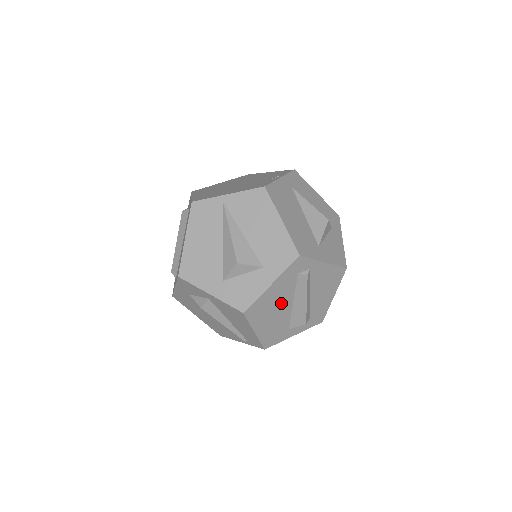
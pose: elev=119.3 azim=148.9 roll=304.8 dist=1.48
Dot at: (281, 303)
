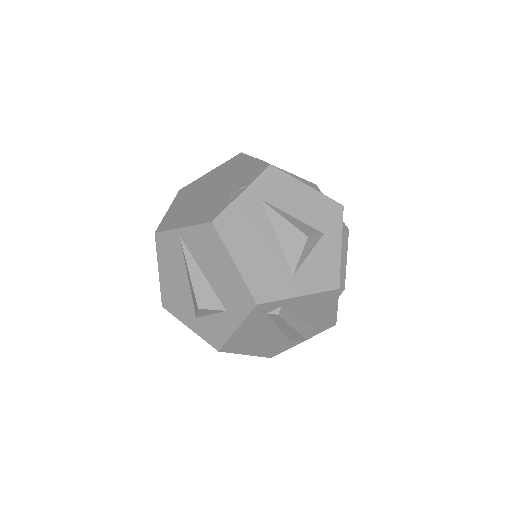
Dot at: (263, 333)
